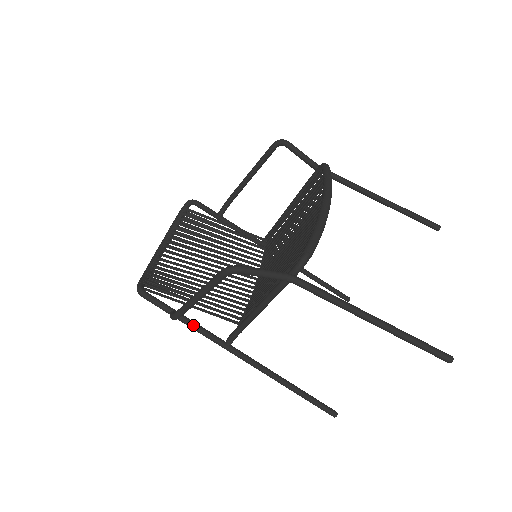
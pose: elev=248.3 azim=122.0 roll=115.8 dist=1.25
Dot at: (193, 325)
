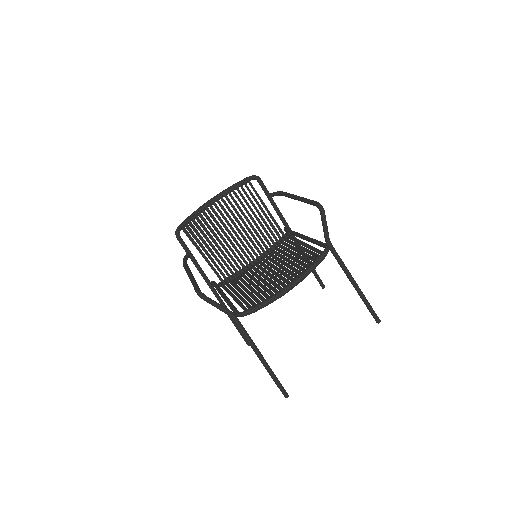
Dot at: (196, 266)
